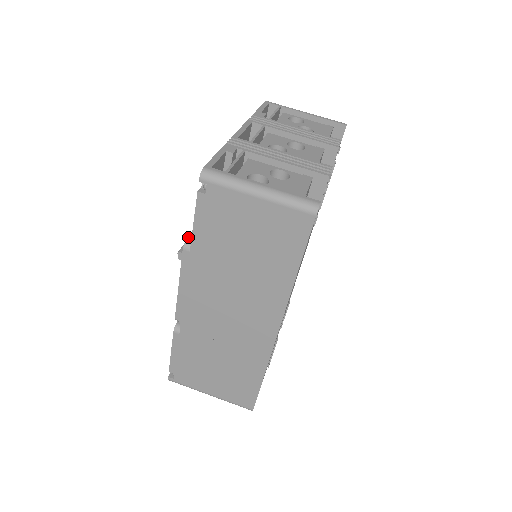
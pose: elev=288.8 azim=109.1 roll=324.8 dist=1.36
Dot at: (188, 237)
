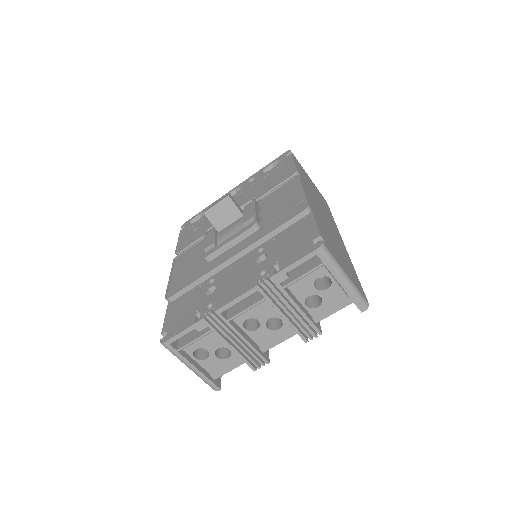
Dot at: (170, 298)
